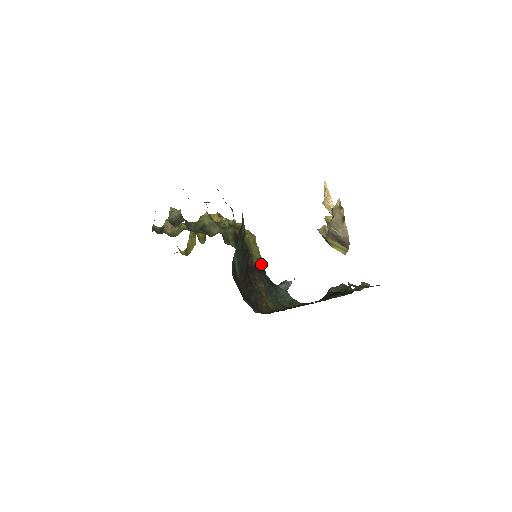
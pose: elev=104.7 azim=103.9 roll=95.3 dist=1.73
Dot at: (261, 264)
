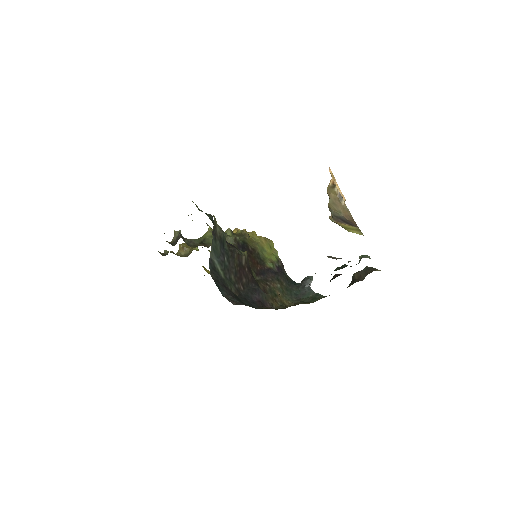
Dot at: (278, 265)
